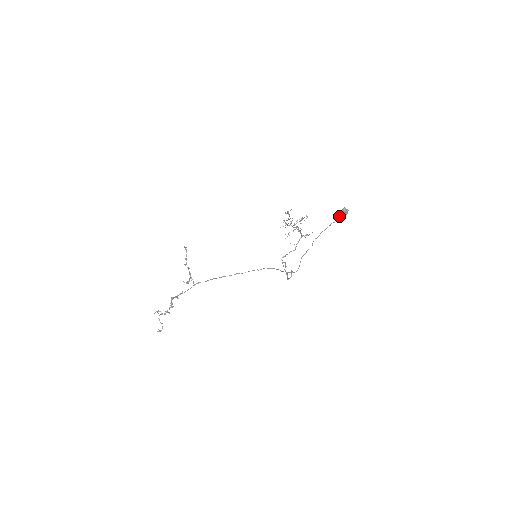
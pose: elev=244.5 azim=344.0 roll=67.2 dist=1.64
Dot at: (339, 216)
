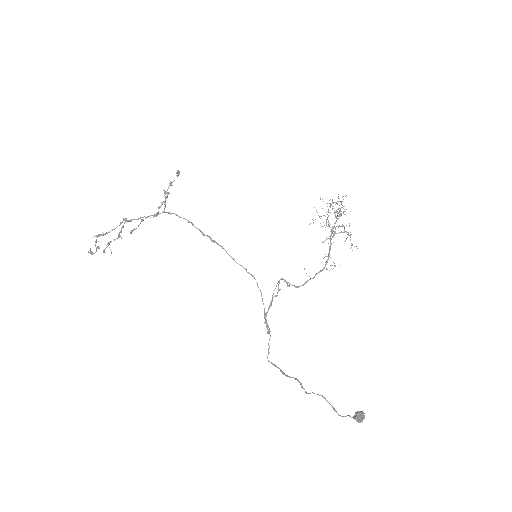
Dot at: (350, 416)
